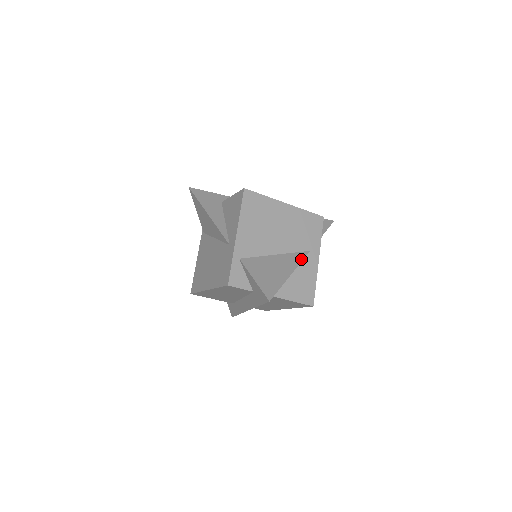
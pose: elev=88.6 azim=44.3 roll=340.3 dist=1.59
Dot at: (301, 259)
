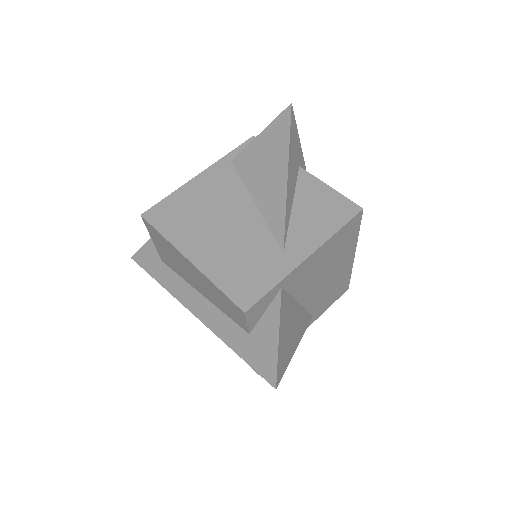
Dot at: (307, 326)
